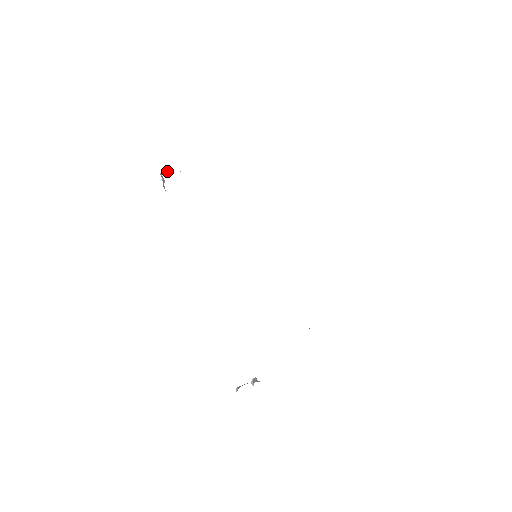
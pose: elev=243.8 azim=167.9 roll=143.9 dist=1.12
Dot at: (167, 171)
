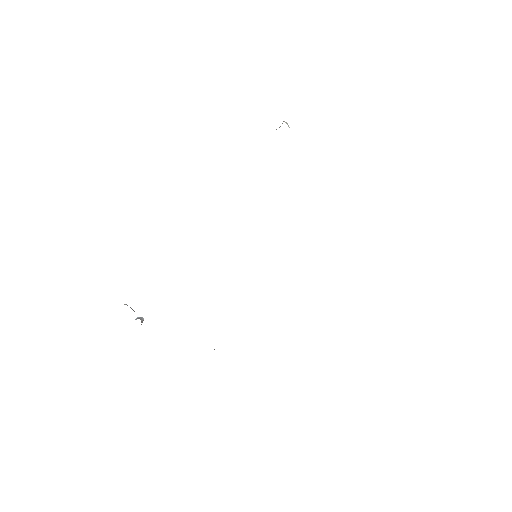
Dot at: occluded
